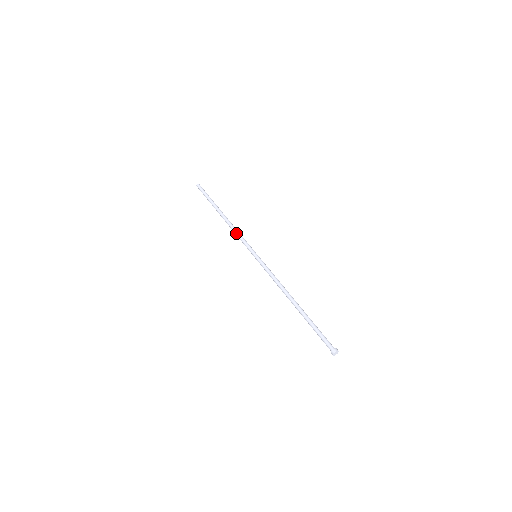
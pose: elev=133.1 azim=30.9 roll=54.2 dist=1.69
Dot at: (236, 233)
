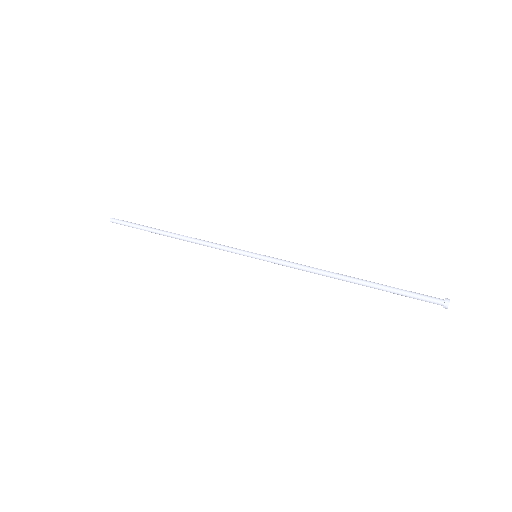
Dot at: (210, 243)
